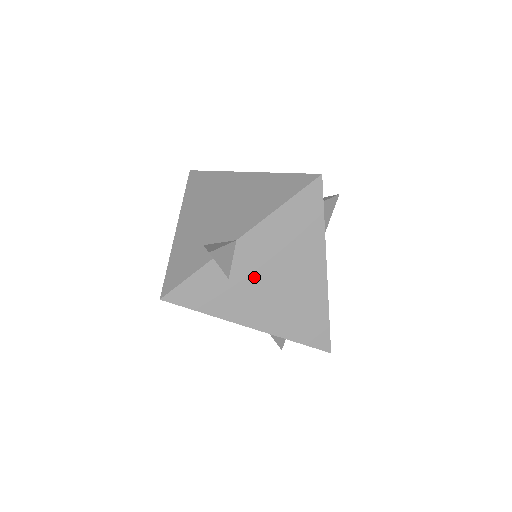
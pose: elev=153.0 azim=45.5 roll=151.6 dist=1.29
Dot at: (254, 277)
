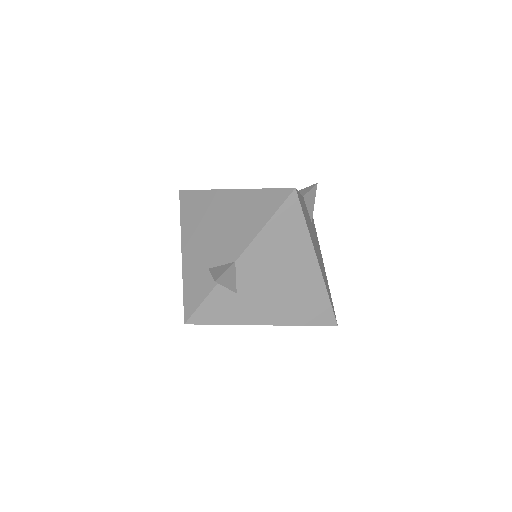
Dot at: (258, 286)
